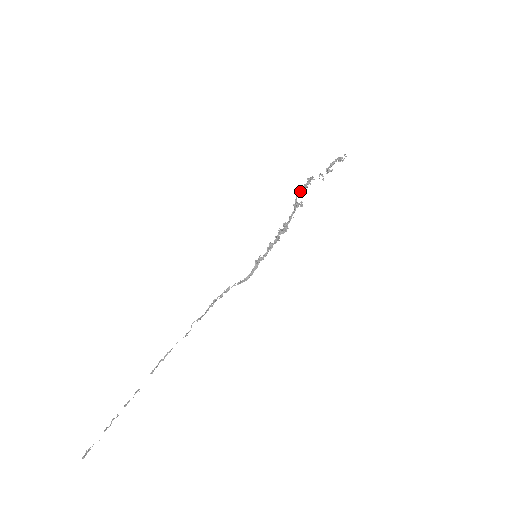
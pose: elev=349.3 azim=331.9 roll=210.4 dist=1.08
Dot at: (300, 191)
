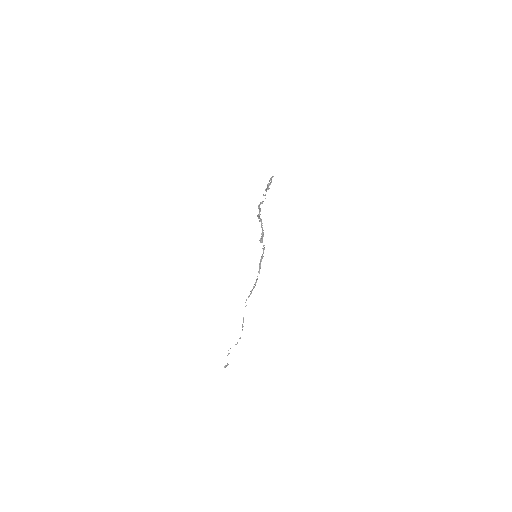
Dot at: occluded
